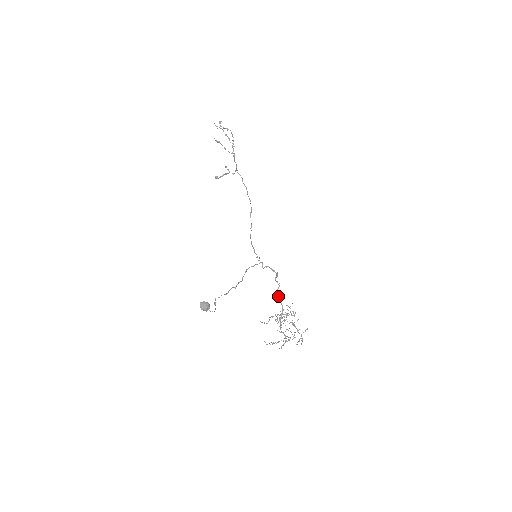
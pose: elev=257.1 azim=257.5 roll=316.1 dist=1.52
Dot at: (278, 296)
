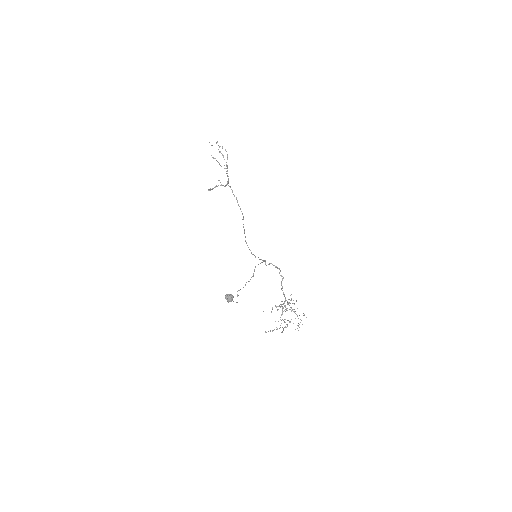
Dot at: (282, 288)
